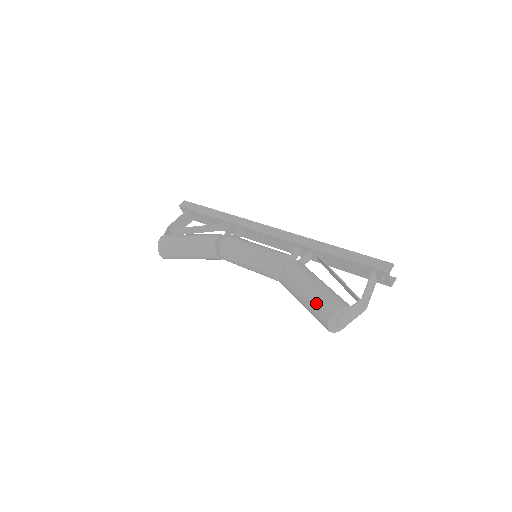
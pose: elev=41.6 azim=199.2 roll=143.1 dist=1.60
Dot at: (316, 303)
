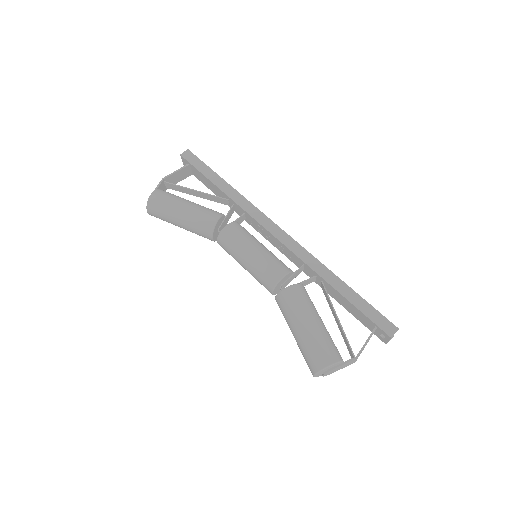
Dot at: (310, 347)
